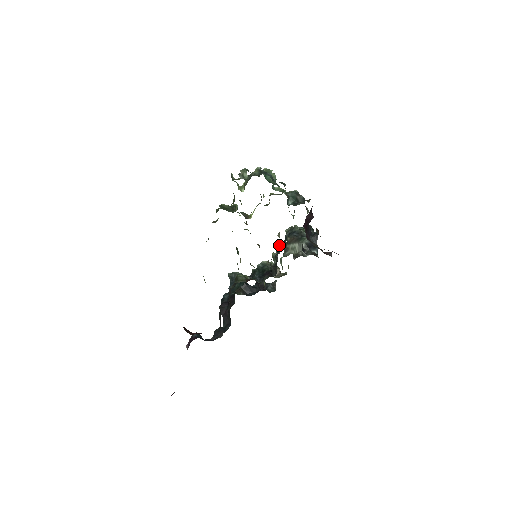
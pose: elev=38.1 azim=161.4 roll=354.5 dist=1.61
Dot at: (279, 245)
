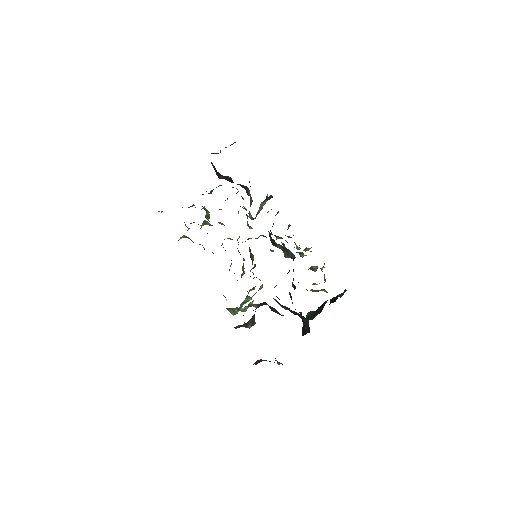
Dot at: (272, 241)
